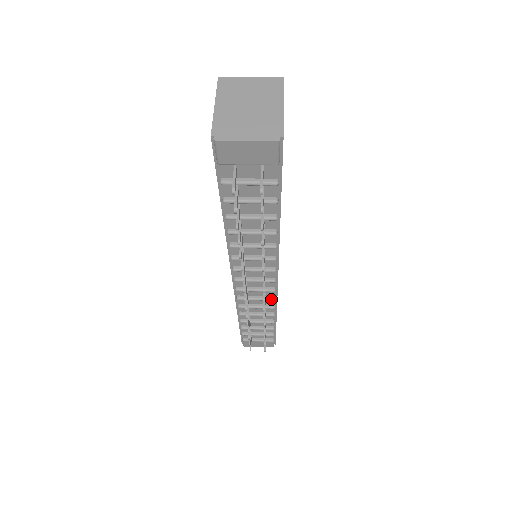
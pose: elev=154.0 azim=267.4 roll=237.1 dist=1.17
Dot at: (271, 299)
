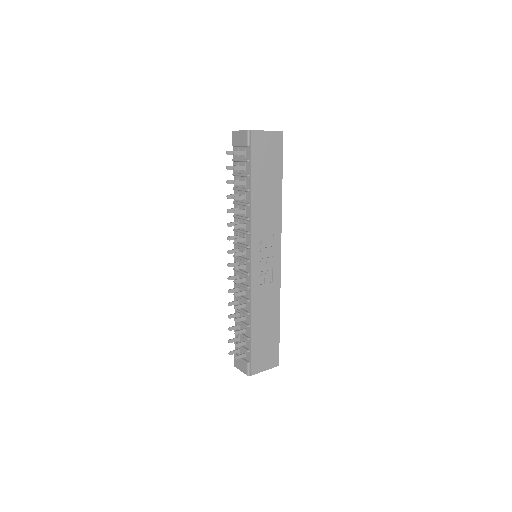
Dot at: (247, 286)
